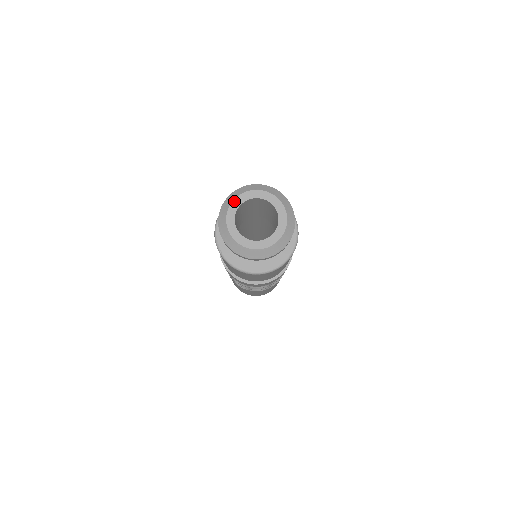
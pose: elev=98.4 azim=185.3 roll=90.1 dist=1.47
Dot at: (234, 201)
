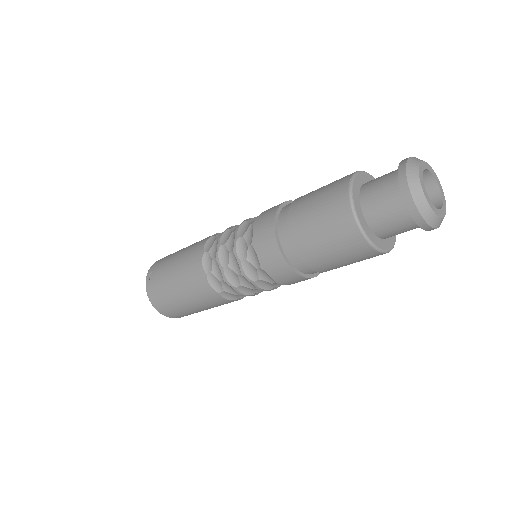
Dot at: (421, 163)
